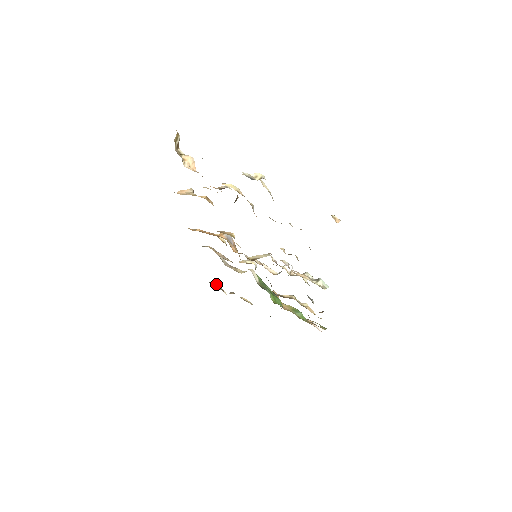
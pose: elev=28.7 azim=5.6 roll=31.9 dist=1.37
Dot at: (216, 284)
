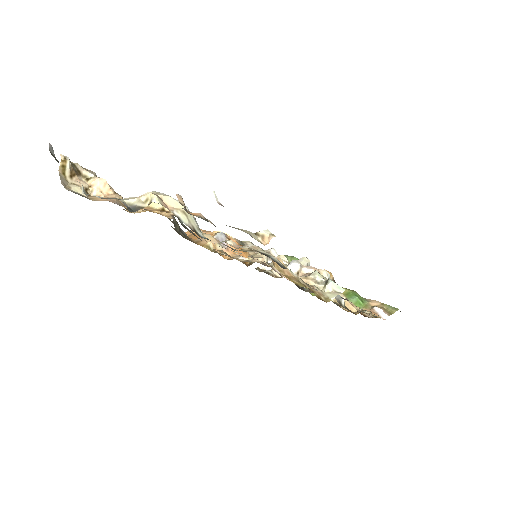
Dot at: (266, 267)
